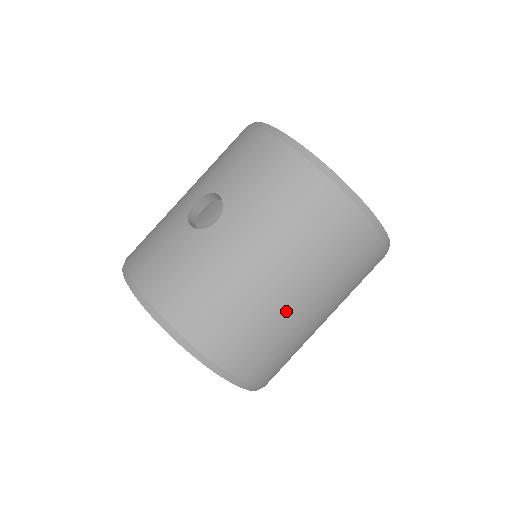
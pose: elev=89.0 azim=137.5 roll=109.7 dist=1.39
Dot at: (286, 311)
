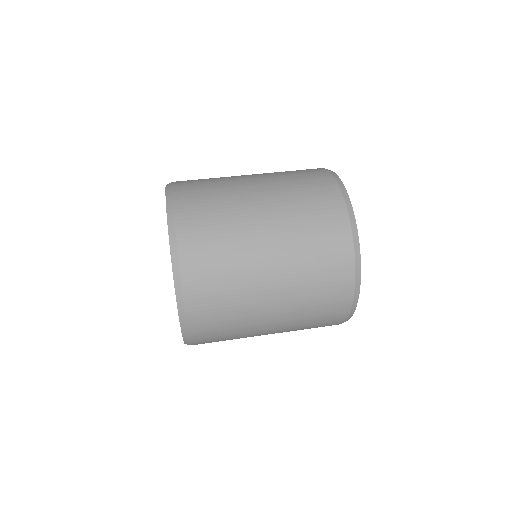
Dot at: (246, 213)
